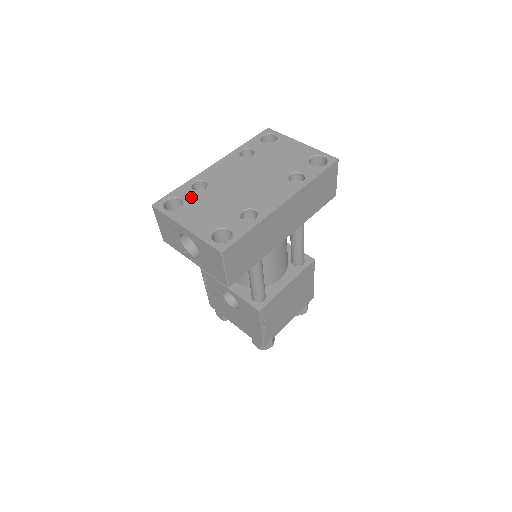
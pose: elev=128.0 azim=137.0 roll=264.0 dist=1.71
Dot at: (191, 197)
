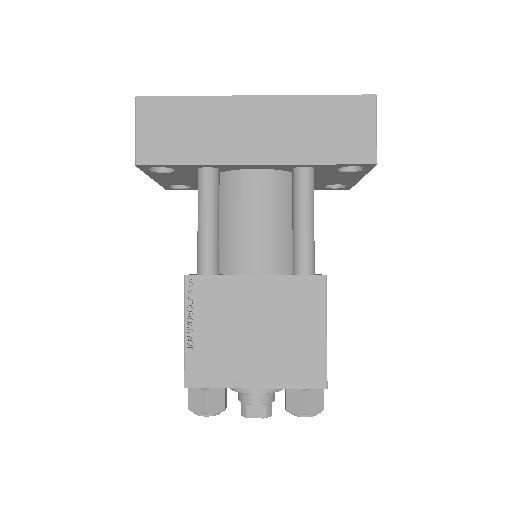
Dot at: occluded
